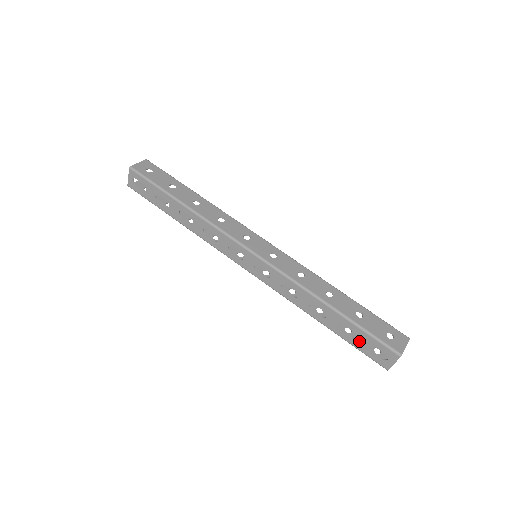
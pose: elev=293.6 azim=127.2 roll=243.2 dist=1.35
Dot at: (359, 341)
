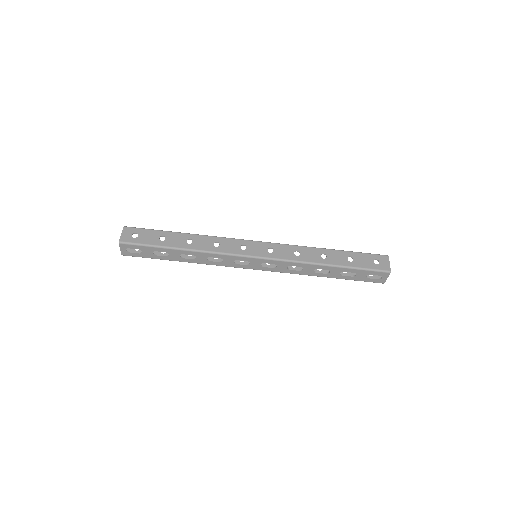
Dot at: (358, 276)
